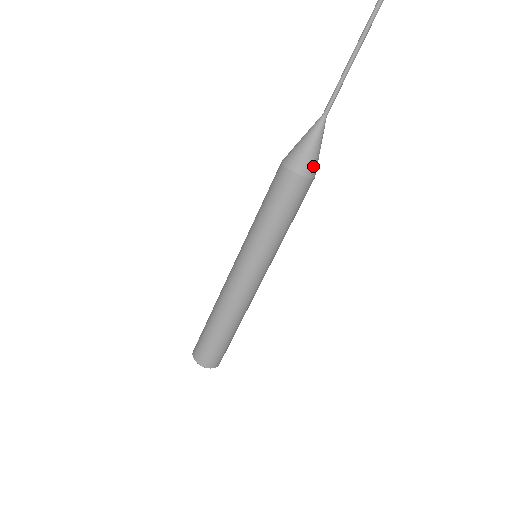
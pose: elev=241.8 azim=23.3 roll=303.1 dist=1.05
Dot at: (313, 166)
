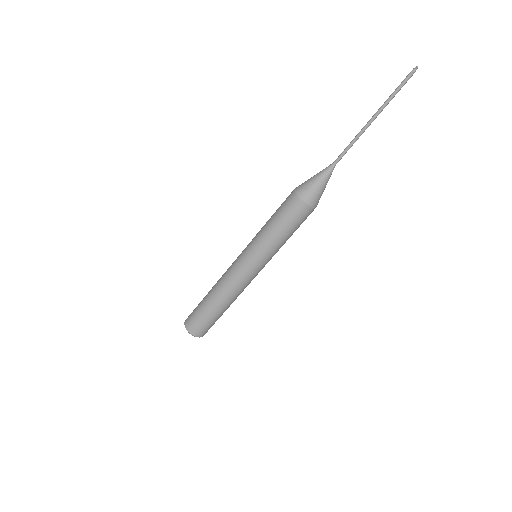
Dot at: (312, 196)
